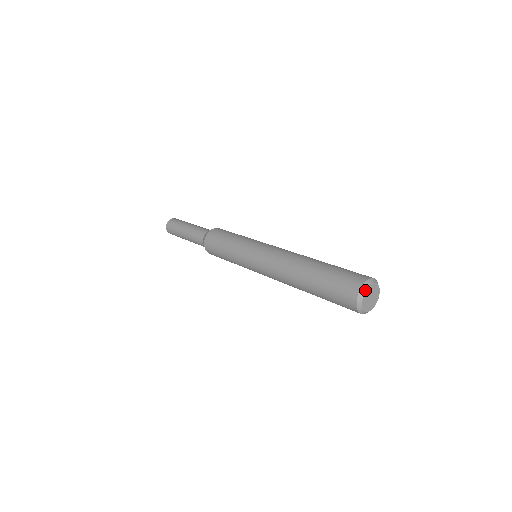
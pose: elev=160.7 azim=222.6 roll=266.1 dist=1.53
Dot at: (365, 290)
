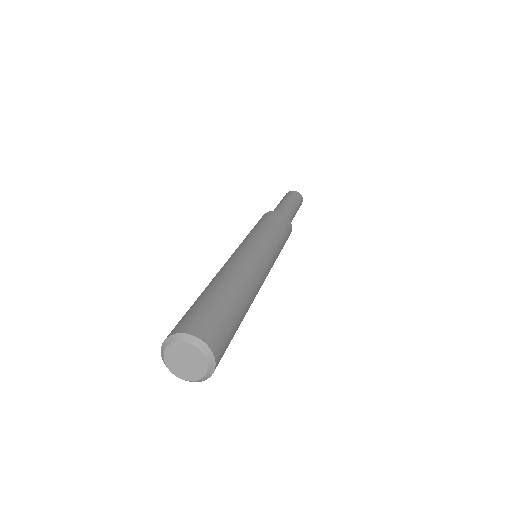
Dot at: (164, 360)
